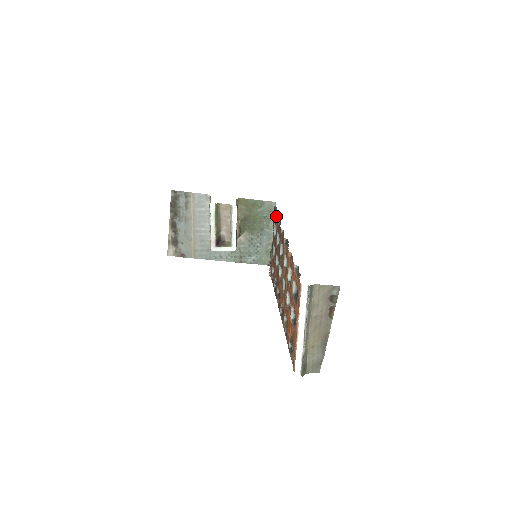
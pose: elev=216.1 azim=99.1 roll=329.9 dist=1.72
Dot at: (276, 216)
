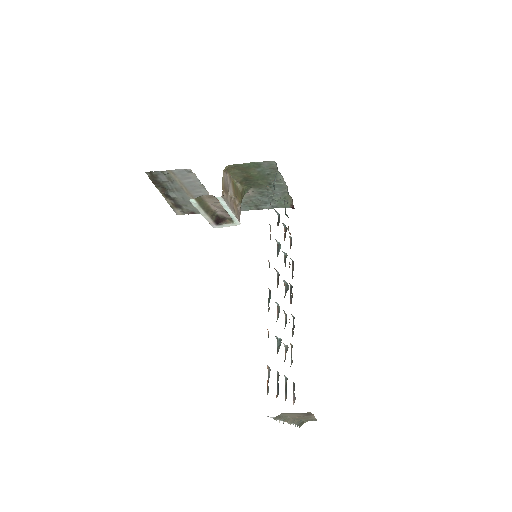
Dot at: occluded
